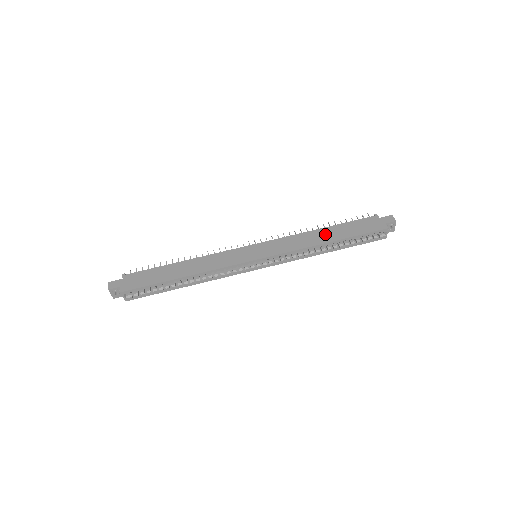
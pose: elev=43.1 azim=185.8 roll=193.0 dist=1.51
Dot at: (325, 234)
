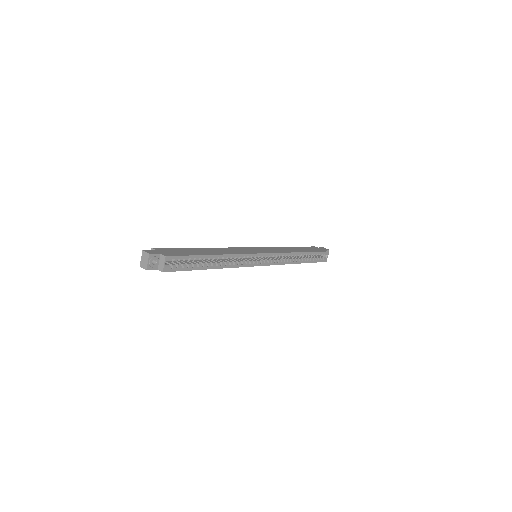
Dot at: (295, 249)
